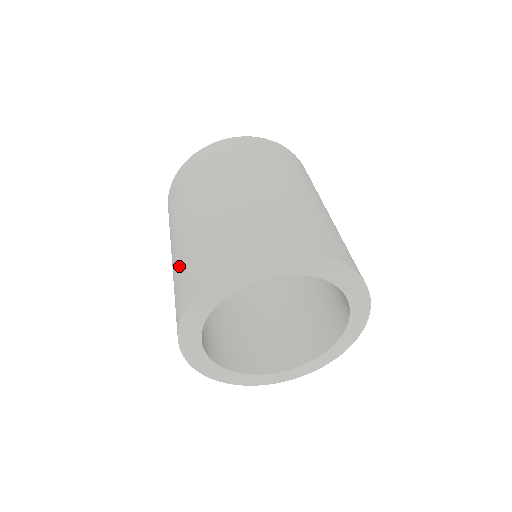
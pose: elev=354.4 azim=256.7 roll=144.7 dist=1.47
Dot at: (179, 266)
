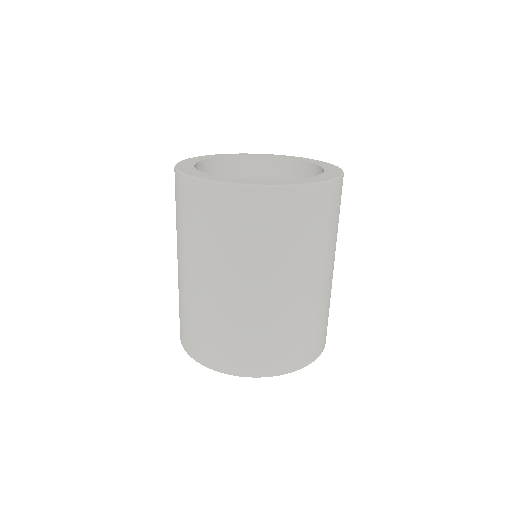
Dot at: occluded
